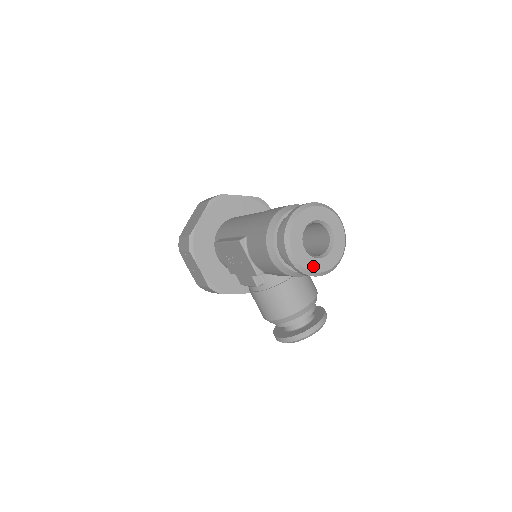
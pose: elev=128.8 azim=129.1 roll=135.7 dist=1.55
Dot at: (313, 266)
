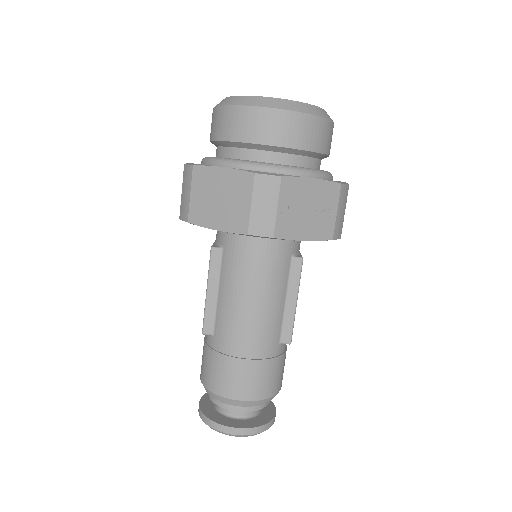
Dot at: occluded
